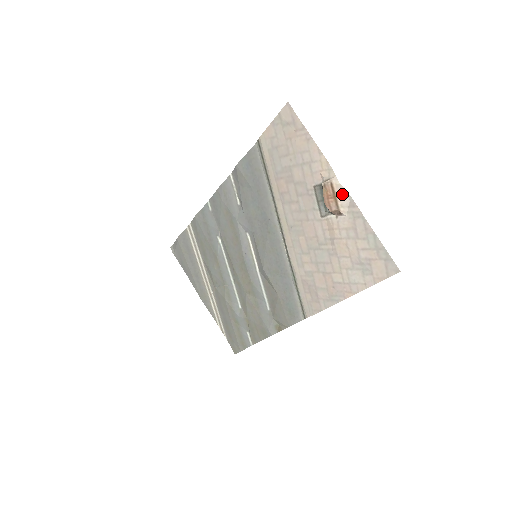
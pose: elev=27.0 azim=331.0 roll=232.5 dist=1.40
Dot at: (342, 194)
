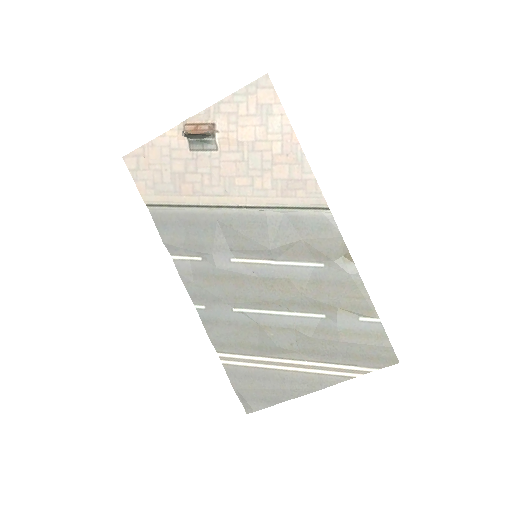
Dot at: (197, 119)
